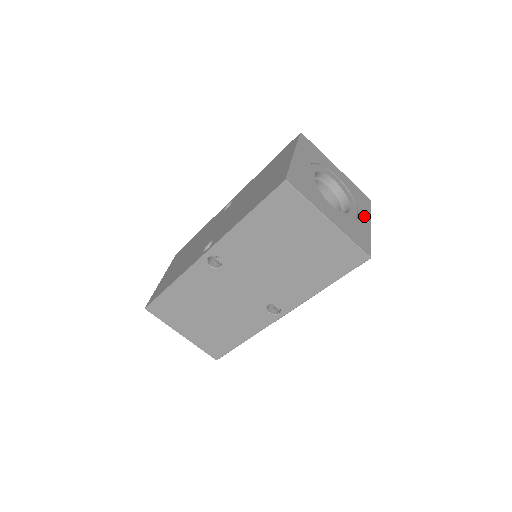
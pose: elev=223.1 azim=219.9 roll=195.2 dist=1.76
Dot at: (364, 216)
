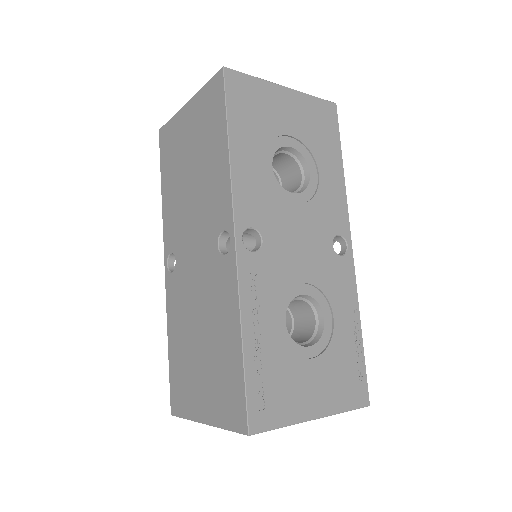
Dot at: occluded
